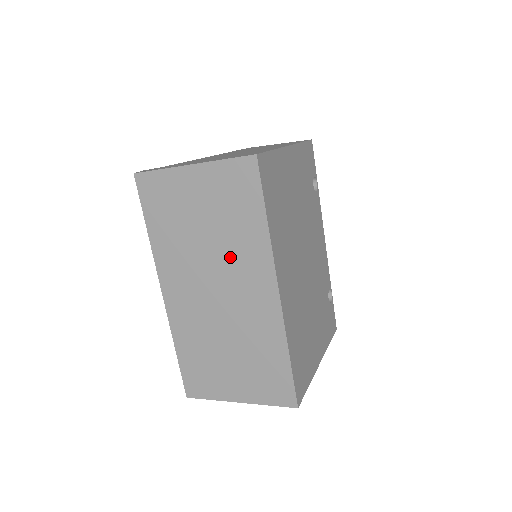
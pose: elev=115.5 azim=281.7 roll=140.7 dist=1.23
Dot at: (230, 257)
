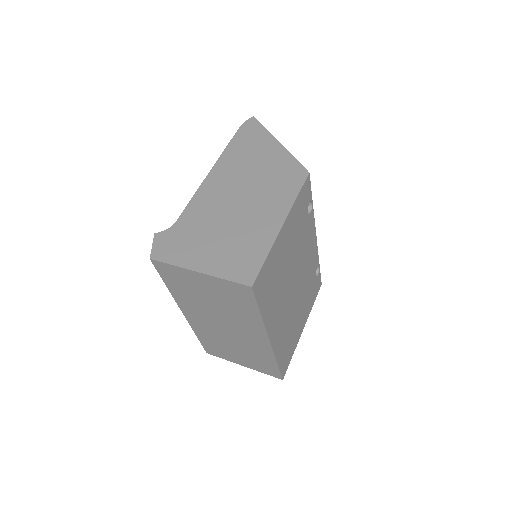
Dot at: (233, 318)
